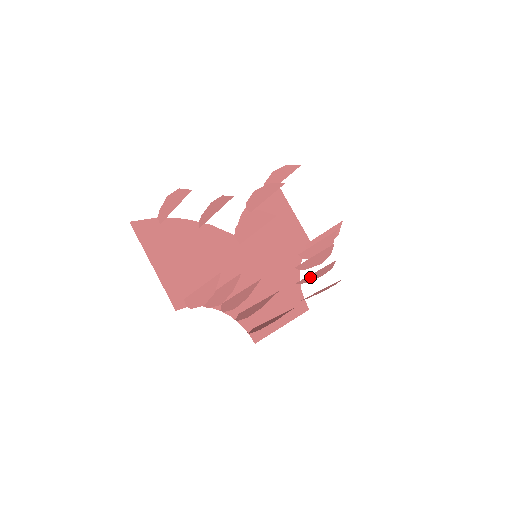
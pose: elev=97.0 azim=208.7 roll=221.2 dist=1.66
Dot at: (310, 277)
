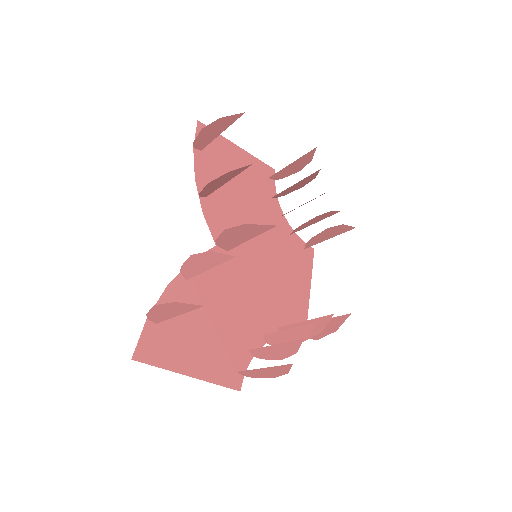
Dot at: (306, 225)
